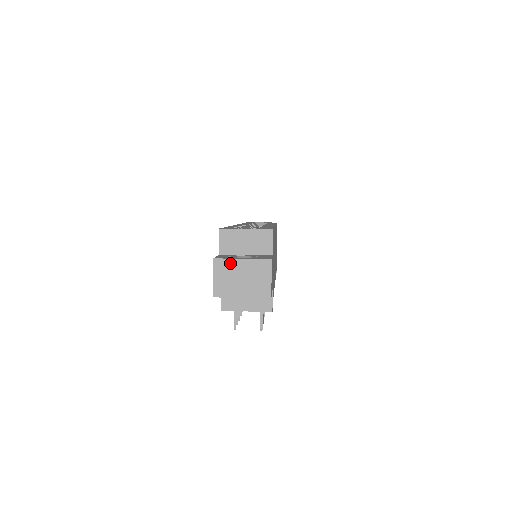
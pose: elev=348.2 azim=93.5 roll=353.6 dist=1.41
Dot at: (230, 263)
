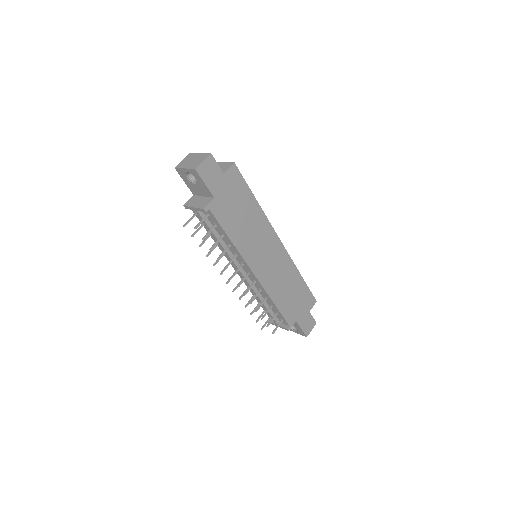
Dot at: (194, 154)
